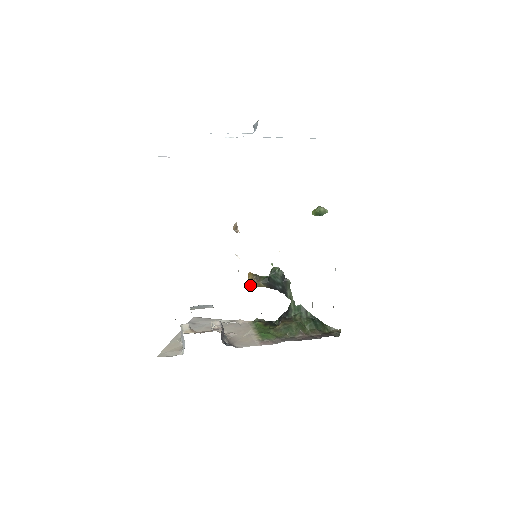
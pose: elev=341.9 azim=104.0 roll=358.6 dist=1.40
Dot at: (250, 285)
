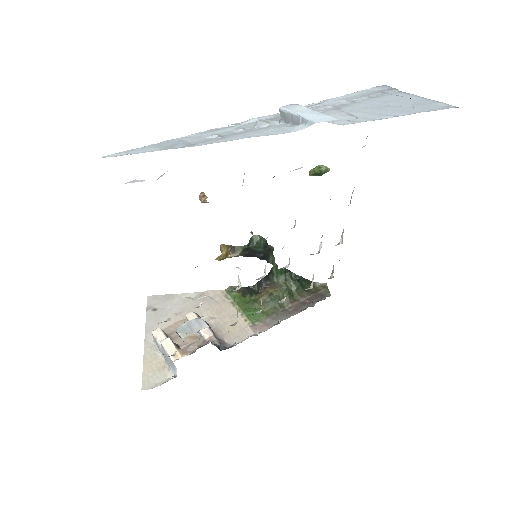
Dot at: (223, 258)
